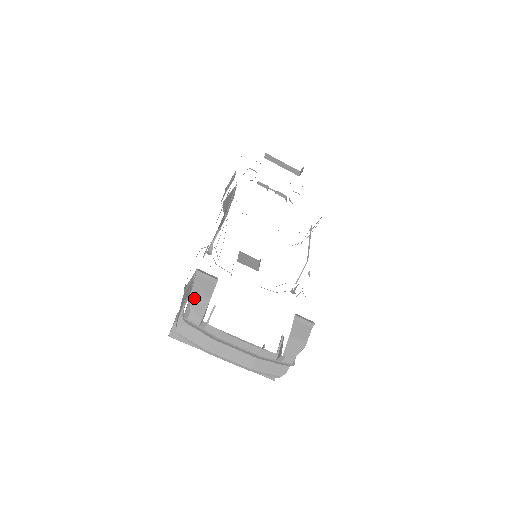
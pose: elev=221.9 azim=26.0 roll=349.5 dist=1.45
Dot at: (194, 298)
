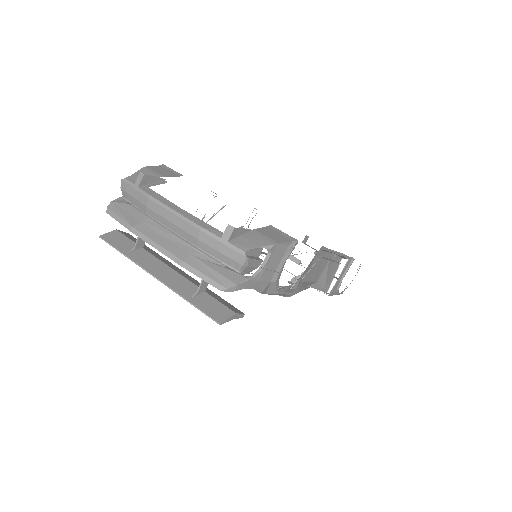
Dot at: (145, 170)
